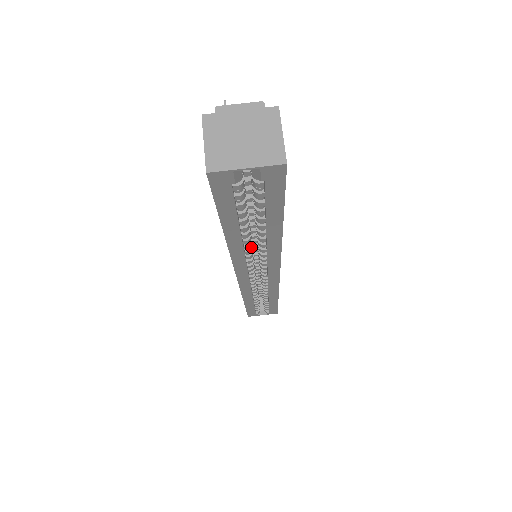
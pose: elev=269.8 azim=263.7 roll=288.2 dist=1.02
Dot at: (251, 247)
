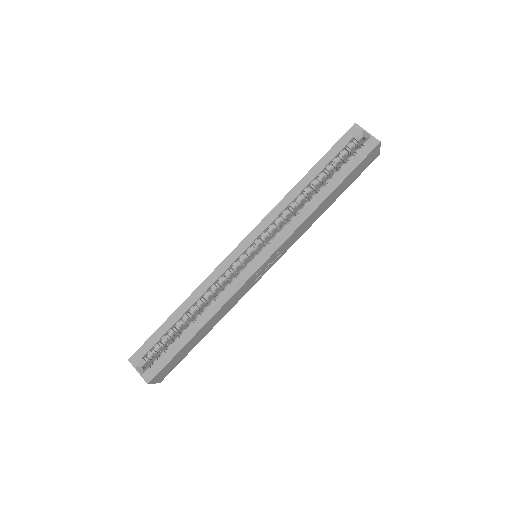
Dot at: (289, 213)
